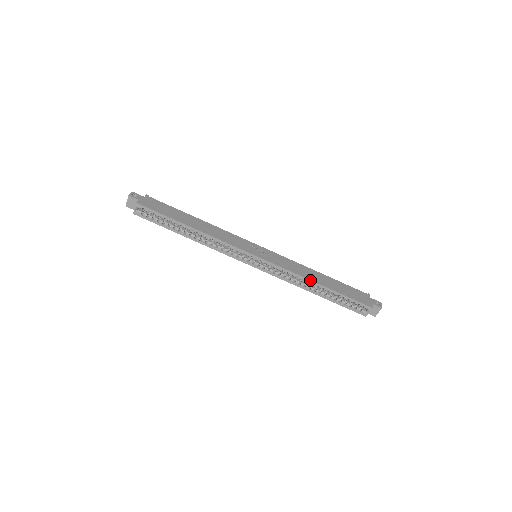
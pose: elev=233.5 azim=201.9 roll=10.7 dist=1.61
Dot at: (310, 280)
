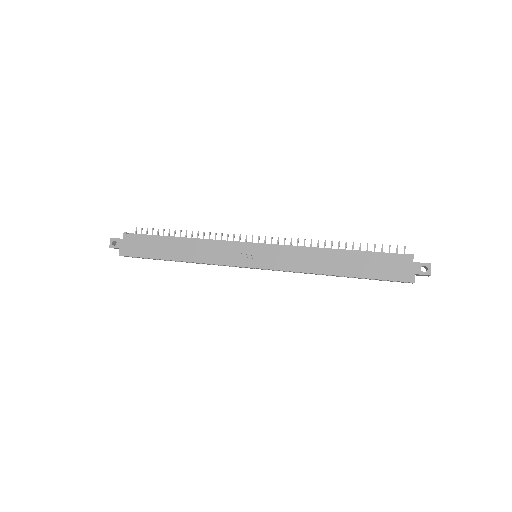
Dot at: (322, 274)
